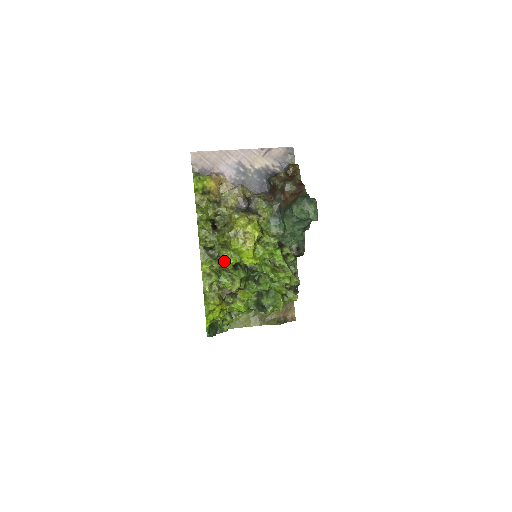
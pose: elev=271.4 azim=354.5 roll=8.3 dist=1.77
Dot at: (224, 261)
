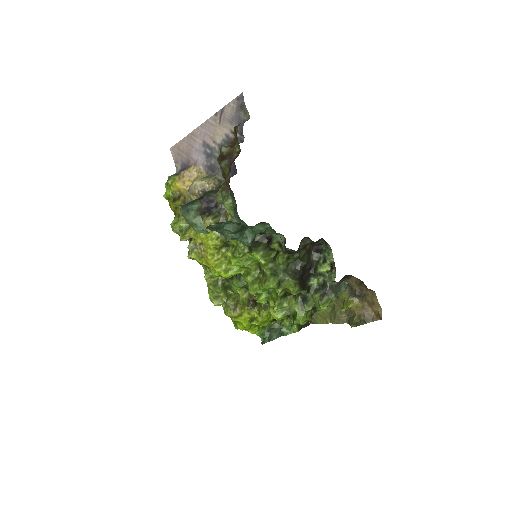
Dot at: occluded
